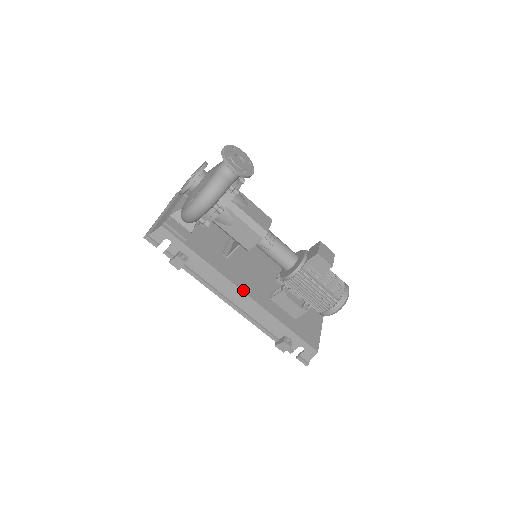
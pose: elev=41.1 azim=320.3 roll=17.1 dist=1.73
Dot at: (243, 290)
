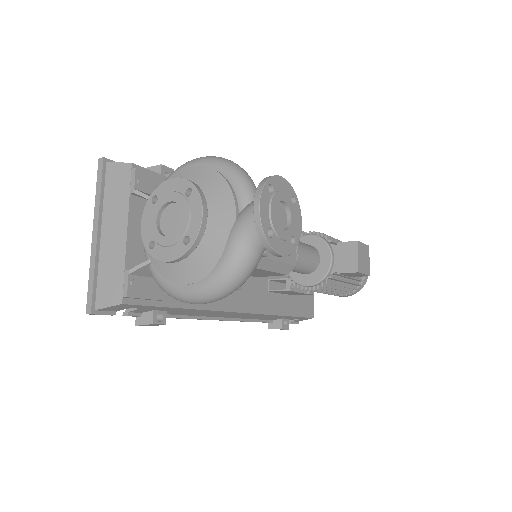
Dot at: (242, 310)
